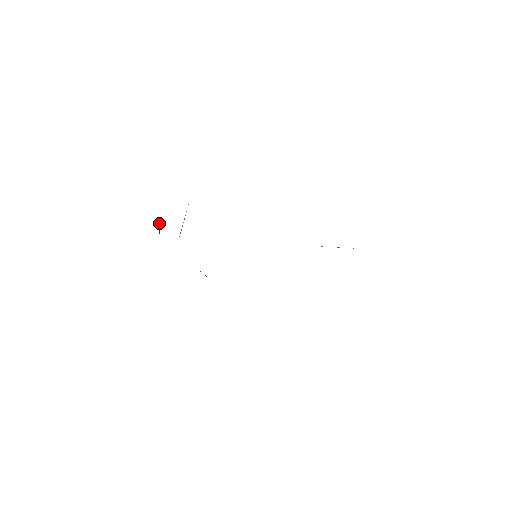
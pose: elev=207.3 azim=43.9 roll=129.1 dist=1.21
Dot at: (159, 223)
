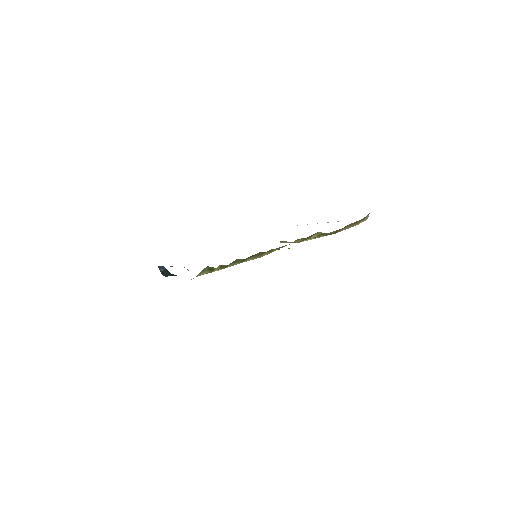
Dot at: (161, 268)
